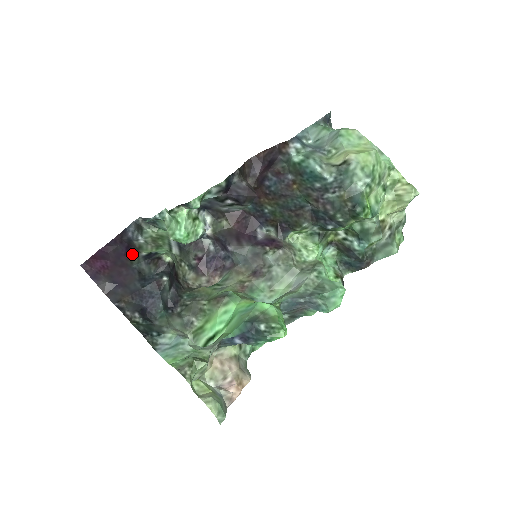
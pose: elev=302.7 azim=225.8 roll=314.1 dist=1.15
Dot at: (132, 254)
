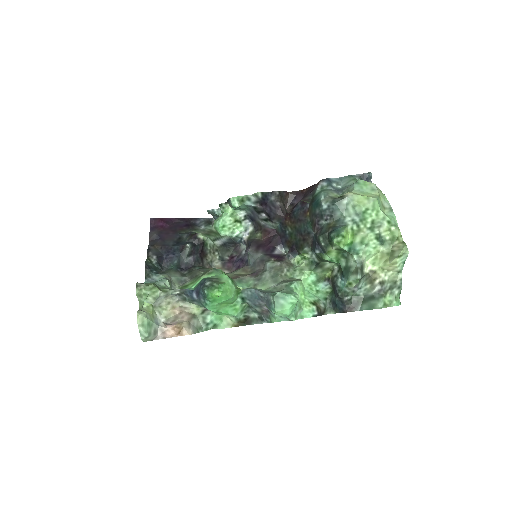
Dot at: (186, 229)
